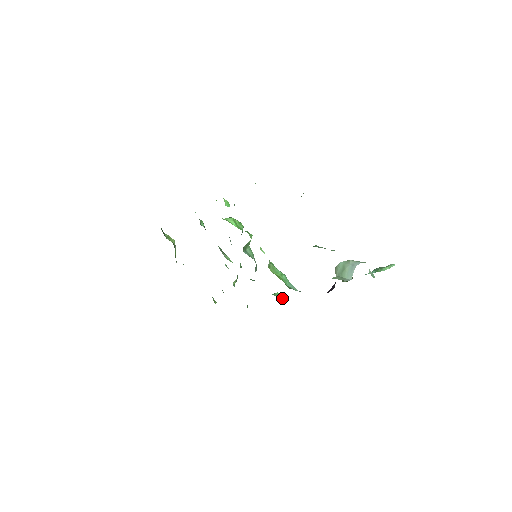
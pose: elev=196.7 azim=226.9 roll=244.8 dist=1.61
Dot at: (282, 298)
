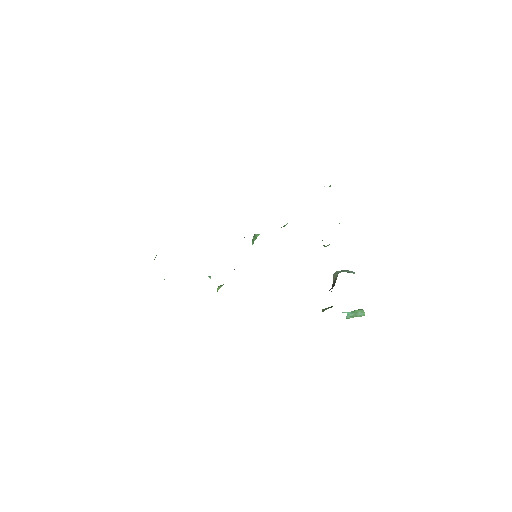
Dot at: occluded
